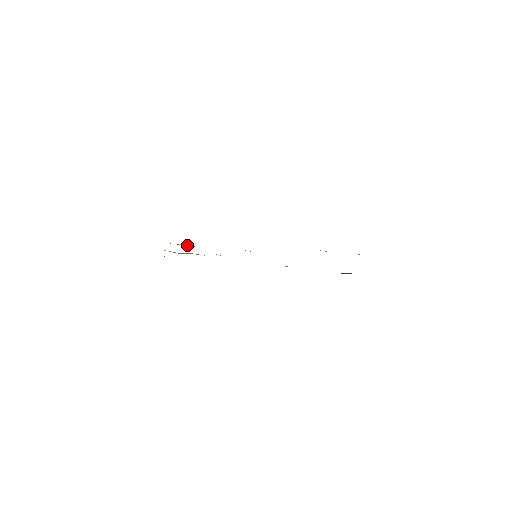
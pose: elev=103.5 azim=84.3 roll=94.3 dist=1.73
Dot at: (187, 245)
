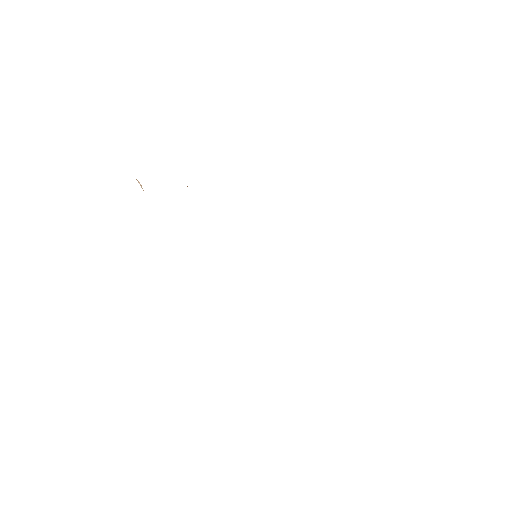
Dot at: occluded
